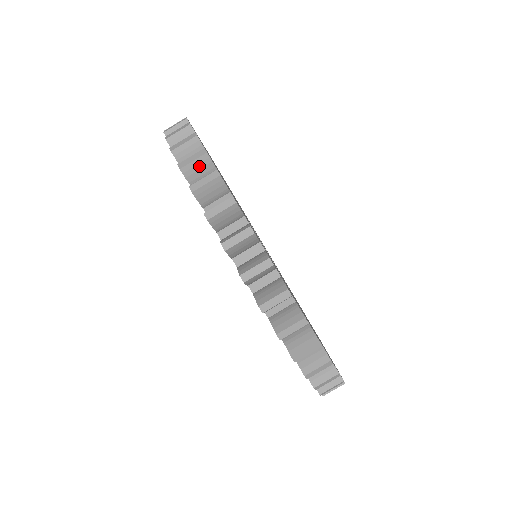
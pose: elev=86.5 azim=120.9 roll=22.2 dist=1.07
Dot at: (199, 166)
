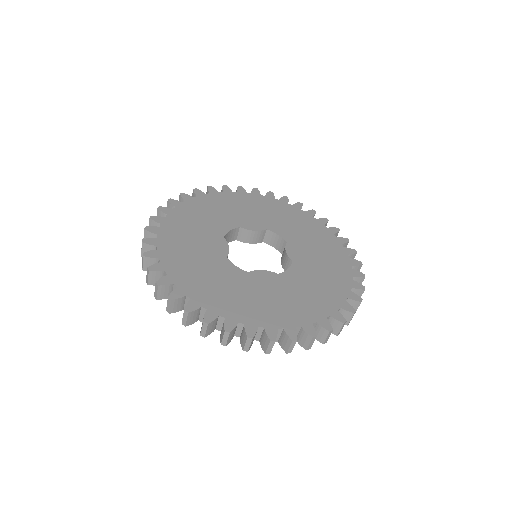
Dot at: (162, 291)
